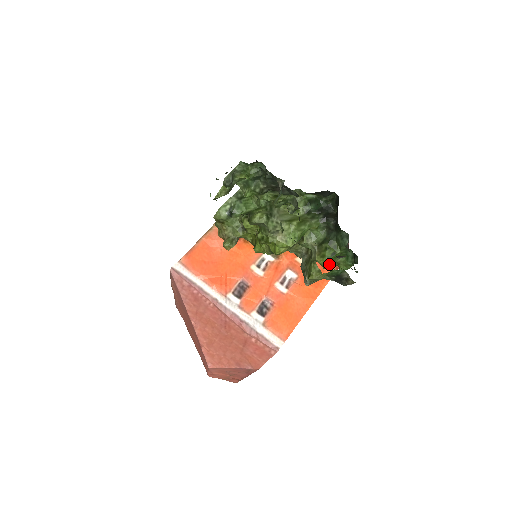
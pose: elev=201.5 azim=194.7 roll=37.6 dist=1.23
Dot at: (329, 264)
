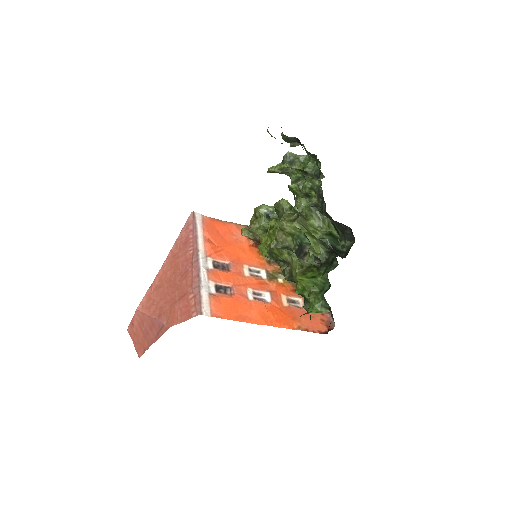
Dot at: (303, 322)
